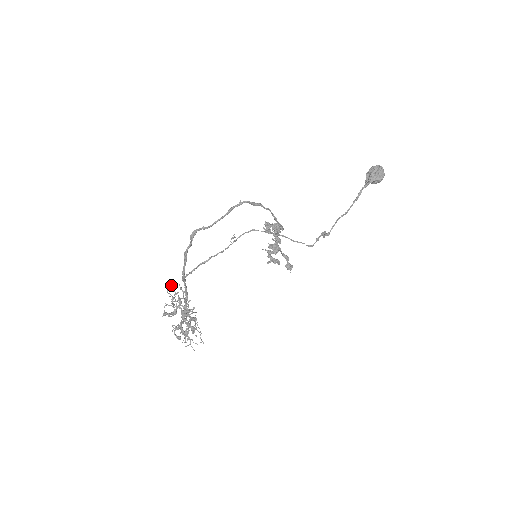
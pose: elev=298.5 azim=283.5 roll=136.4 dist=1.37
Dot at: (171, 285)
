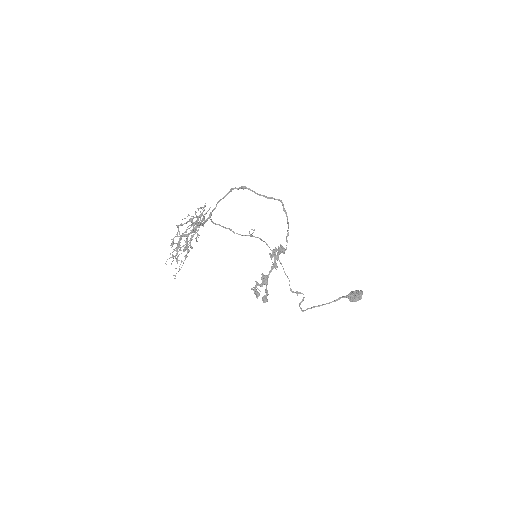
Dot at: occluded
